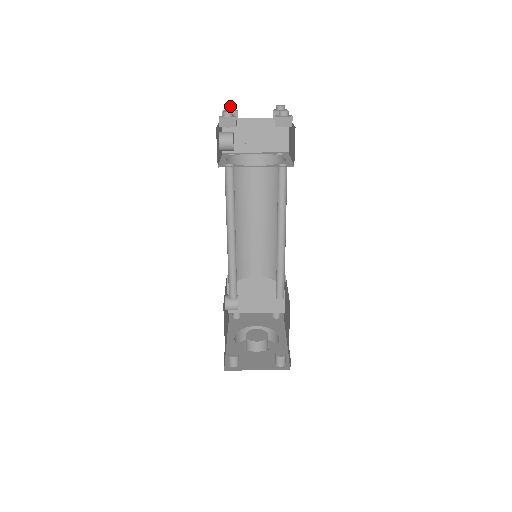
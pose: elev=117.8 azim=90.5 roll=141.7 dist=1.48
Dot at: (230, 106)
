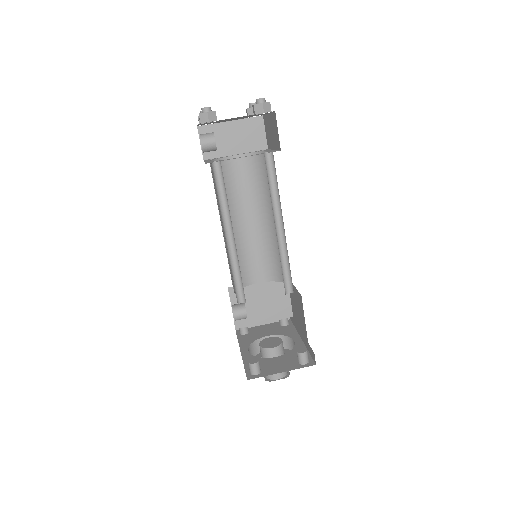
Dot at: occluded
